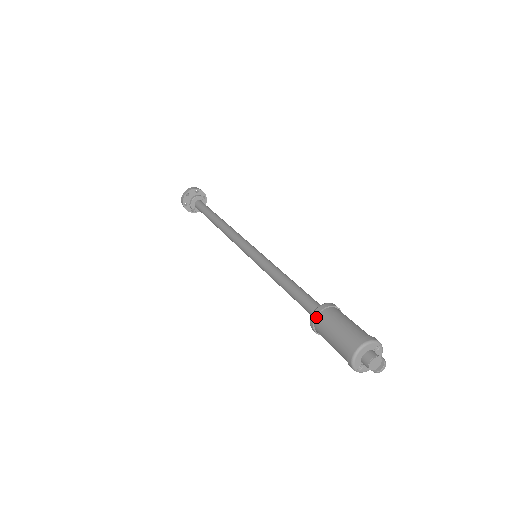
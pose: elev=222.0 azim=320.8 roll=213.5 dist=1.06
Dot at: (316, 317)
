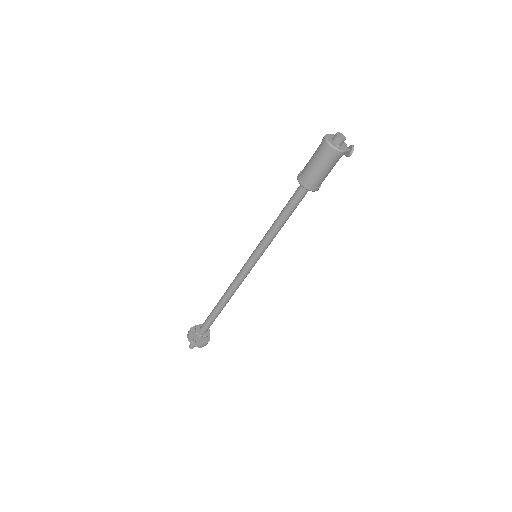
Dot at: (300, 177)
